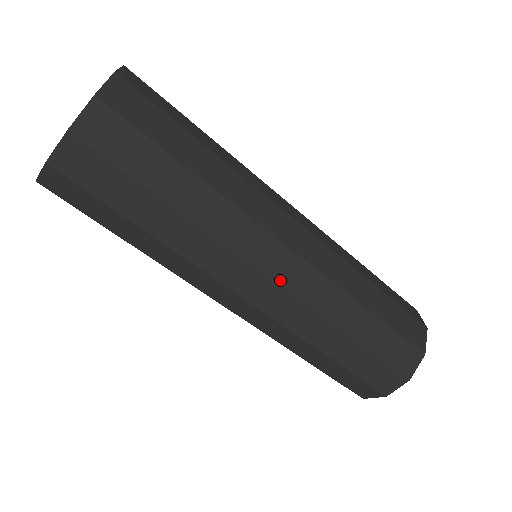
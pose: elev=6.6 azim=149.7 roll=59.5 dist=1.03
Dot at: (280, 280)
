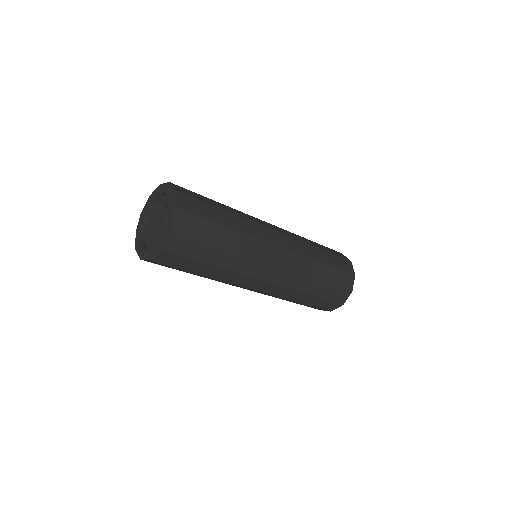
Dot at: (280, 265)
